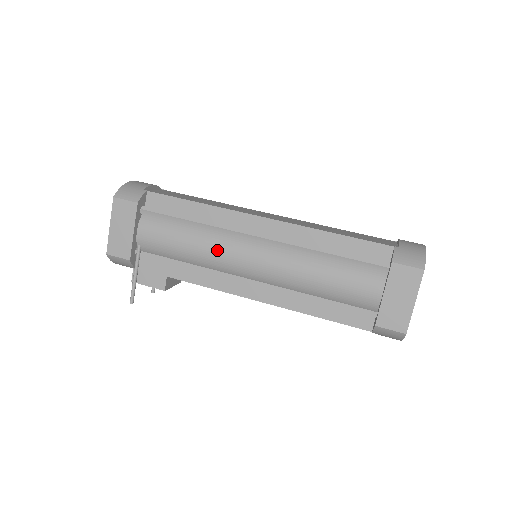
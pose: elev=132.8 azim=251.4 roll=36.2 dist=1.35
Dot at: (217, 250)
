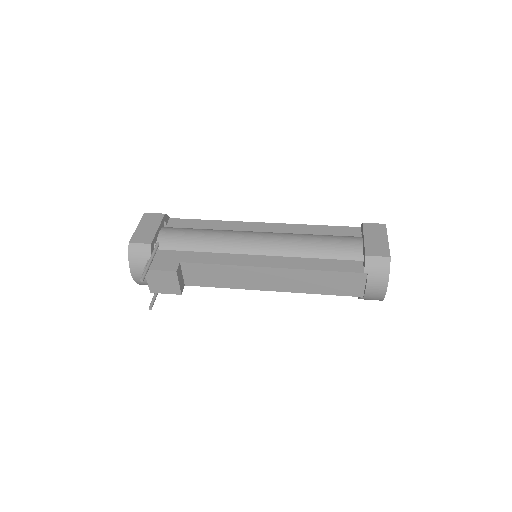
Dot at: (229, 235)
